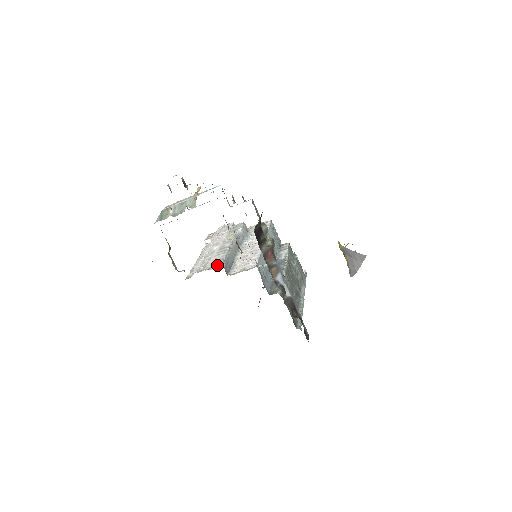
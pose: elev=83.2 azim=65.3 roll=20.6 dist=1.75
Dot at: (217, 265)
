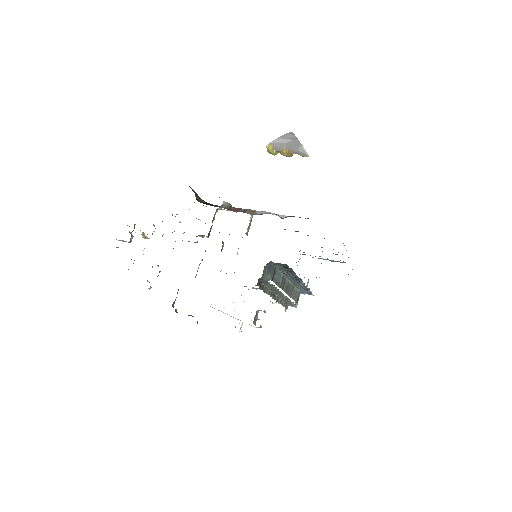
Dot at: occluded
